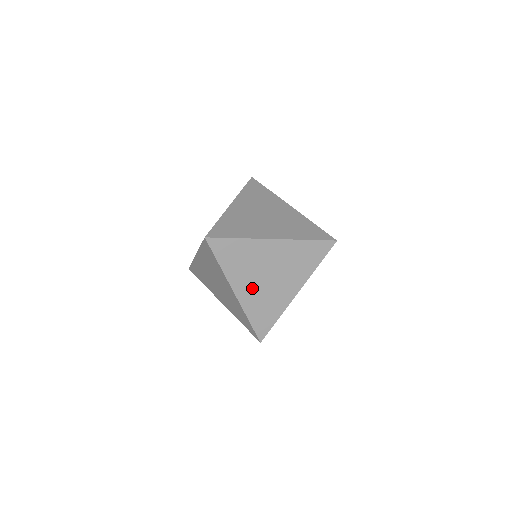
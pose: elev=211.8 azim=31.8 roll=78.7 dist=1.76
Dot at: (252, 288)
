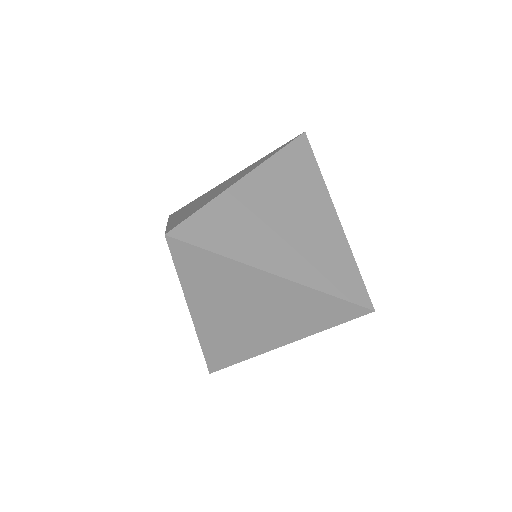
Dot at: (287, 251)
